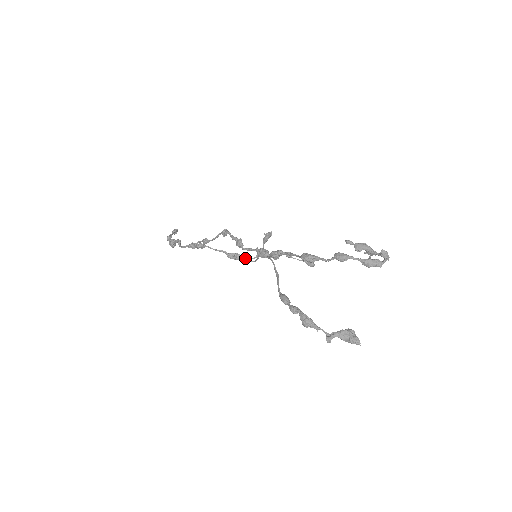
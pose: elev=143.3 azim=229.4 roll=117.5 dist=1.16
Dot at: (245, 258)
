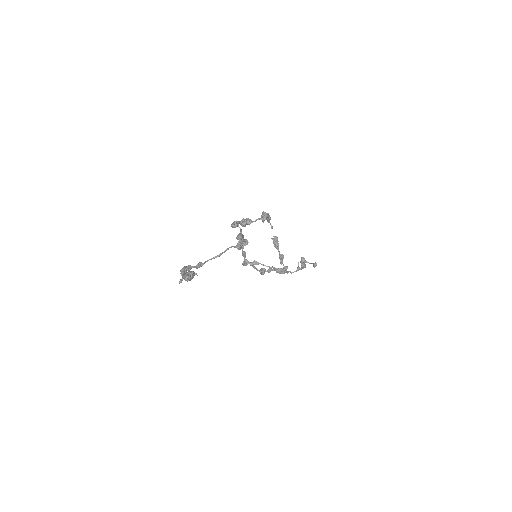
Dot at: occluded
